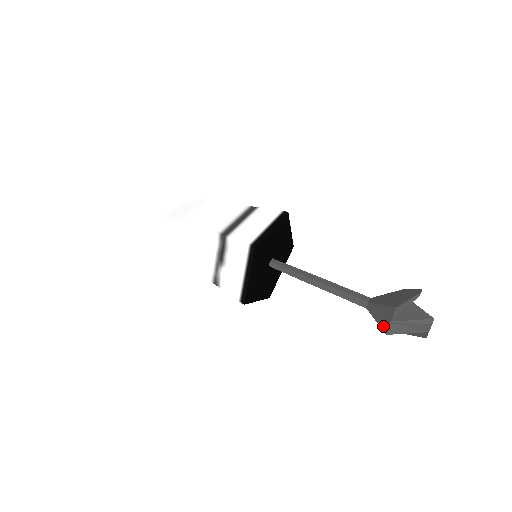
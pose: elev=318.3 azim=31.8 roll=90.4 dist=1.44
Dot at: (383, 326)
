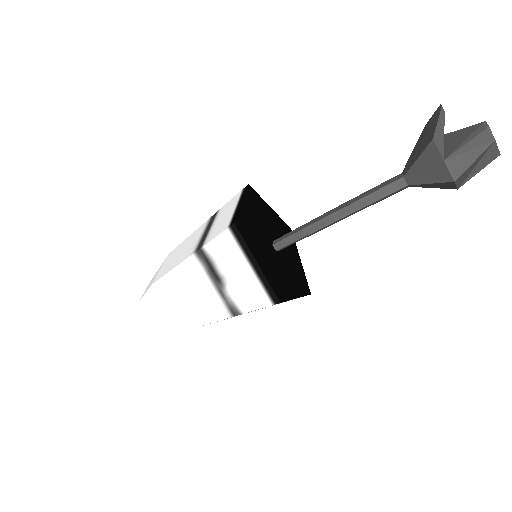
Dot at: (442, 178)
